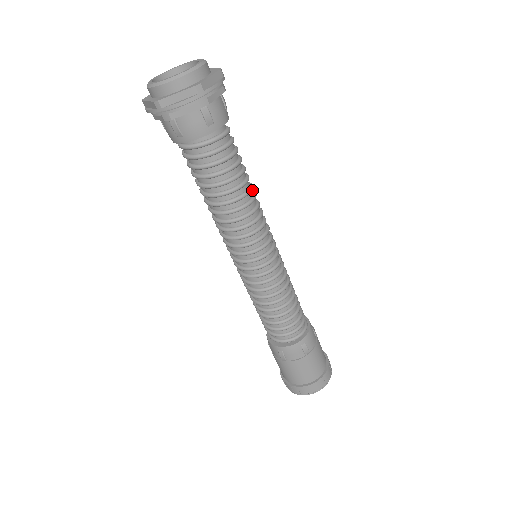
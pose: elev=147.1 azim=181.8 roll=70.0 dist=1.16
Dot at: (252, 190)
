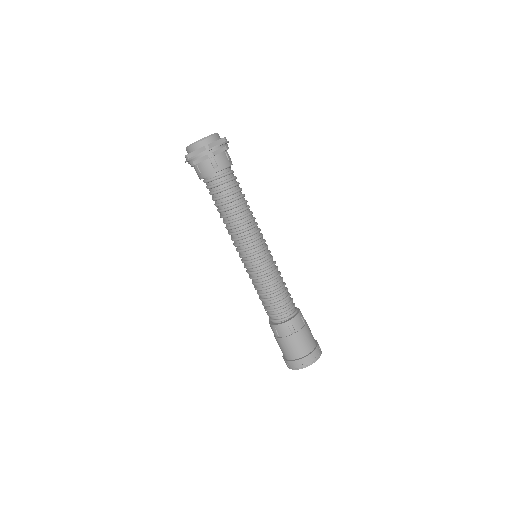
Dot at: (251, 211)
